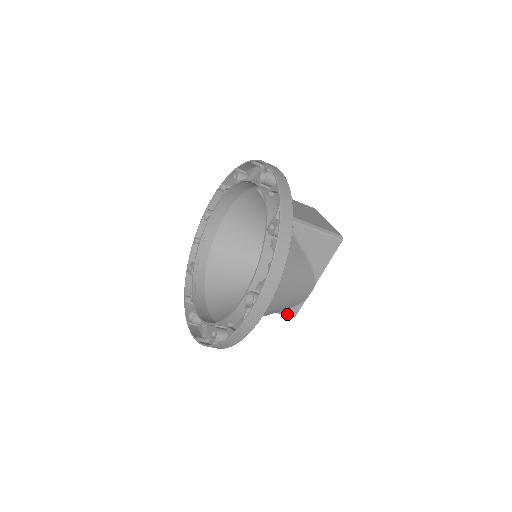
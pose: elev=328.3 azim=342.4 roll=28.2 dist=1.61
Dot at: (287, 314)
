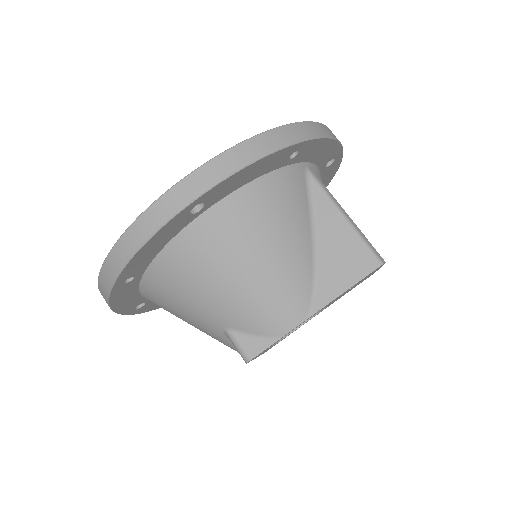
Dot at: (239, 345)
